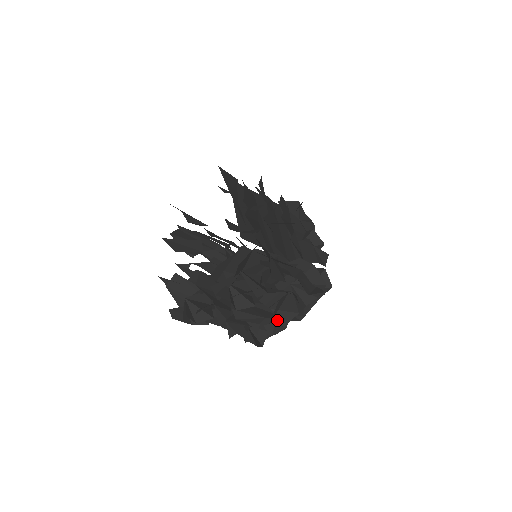
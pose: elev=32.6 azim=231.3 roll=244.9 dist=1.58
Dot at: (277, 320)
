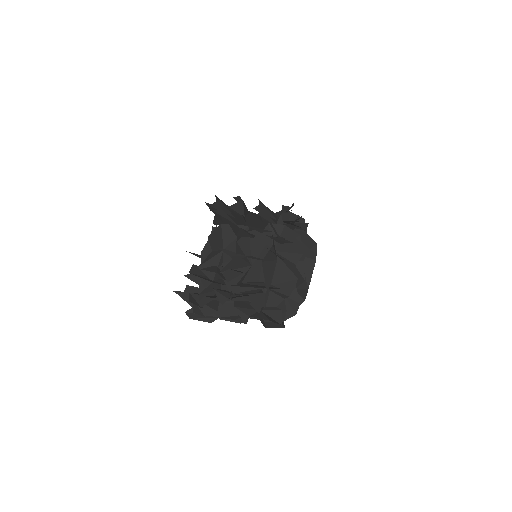
Dot at: (281, 293)
